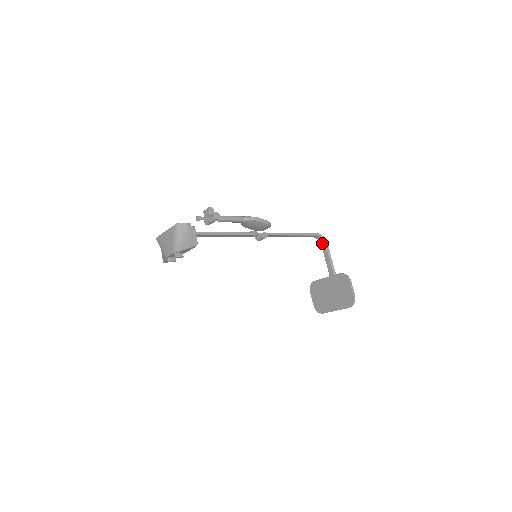
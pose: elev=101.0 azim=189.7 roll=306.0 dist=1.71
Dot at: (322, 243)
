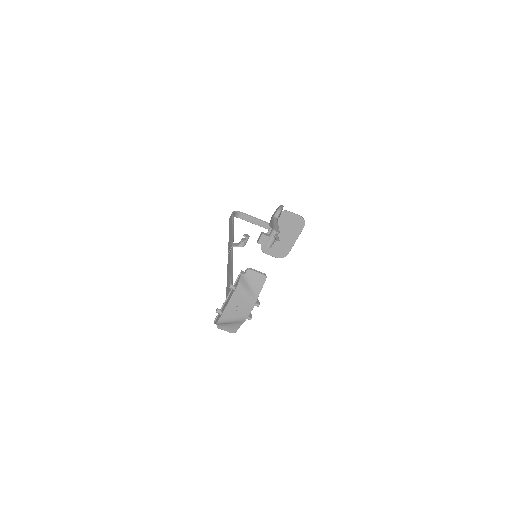
Dot at: (238, 216)
